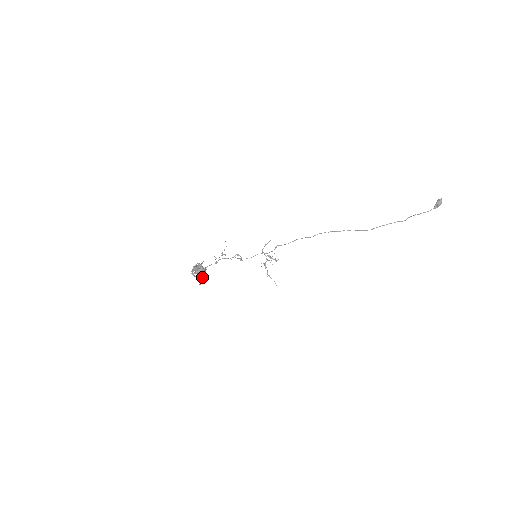
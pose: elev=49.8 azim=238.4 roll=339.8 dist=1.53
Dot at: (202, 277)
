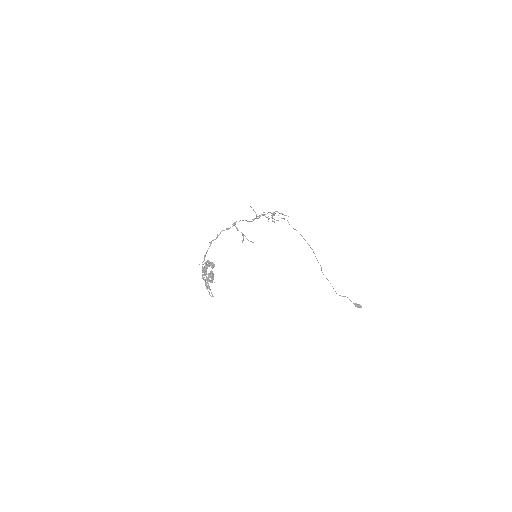
Dot at: (206, 269)
